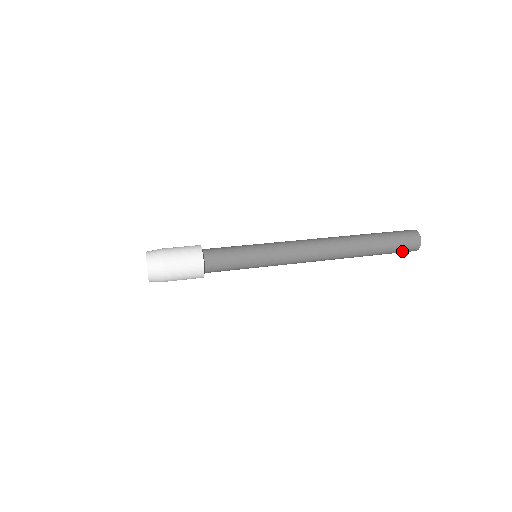
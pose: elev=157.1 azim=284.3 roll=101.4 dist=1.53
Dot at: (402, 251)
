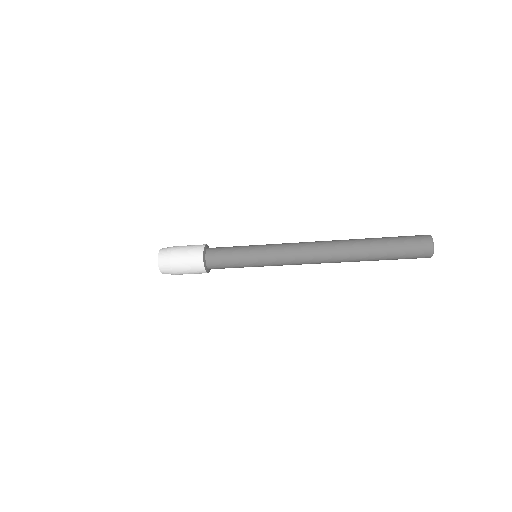
Dot at: (412, 248)
